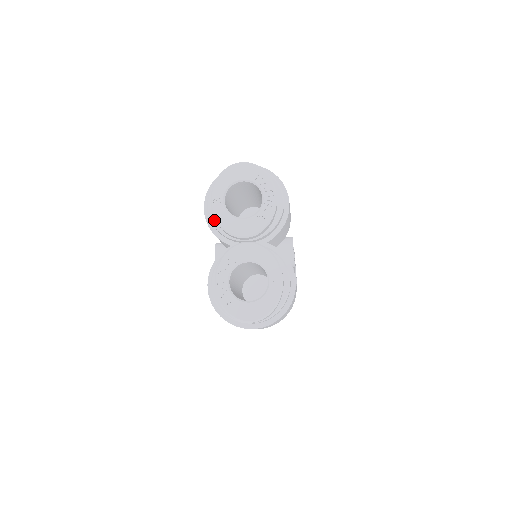
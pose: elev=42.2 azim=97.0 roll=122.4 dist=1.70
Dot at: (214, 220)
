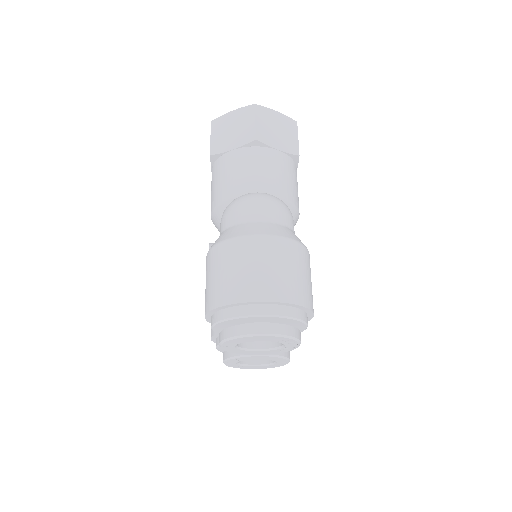
Dot at: occluded
